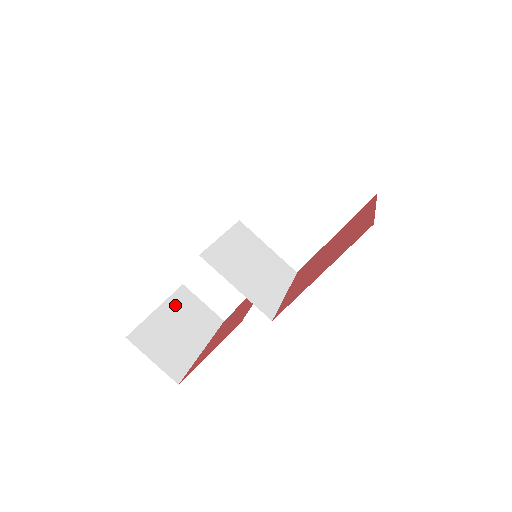
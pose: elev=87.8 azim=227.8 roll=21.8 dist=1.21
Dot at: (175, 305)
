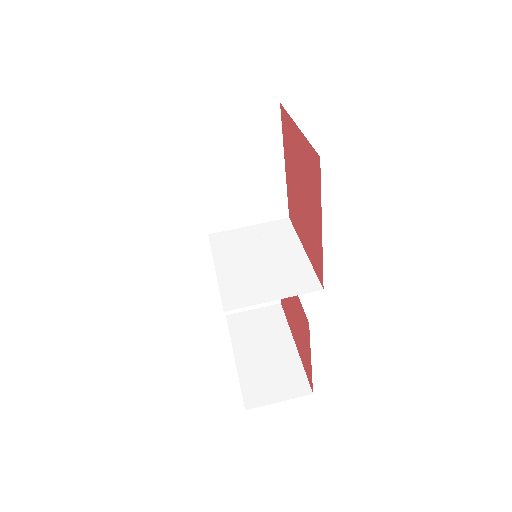
Dot at: (241, 339)
